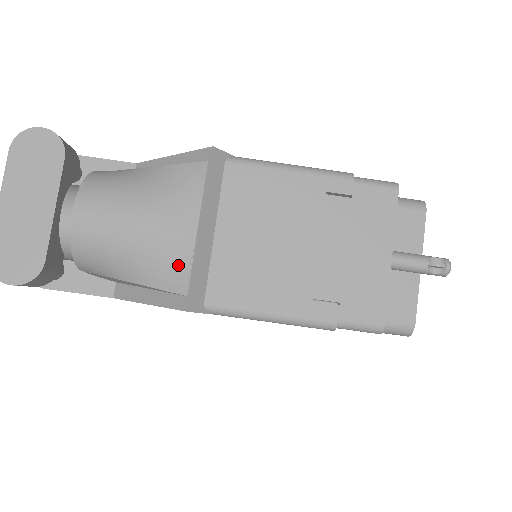
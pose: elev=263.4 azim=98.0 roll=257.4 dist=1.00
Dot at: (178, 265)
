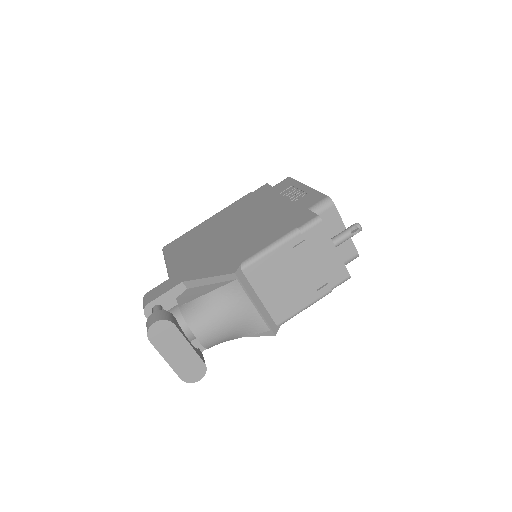
Dot at: (257, 323)
